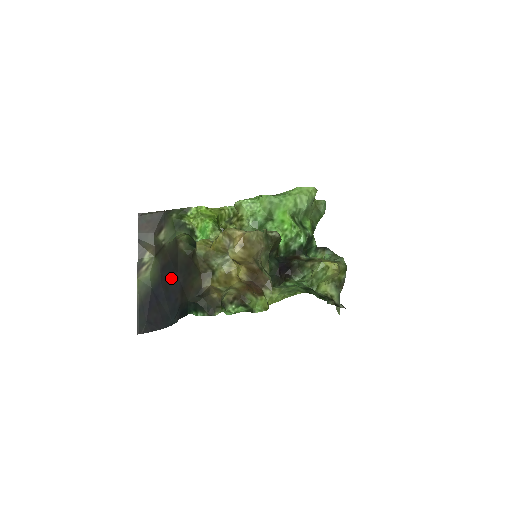
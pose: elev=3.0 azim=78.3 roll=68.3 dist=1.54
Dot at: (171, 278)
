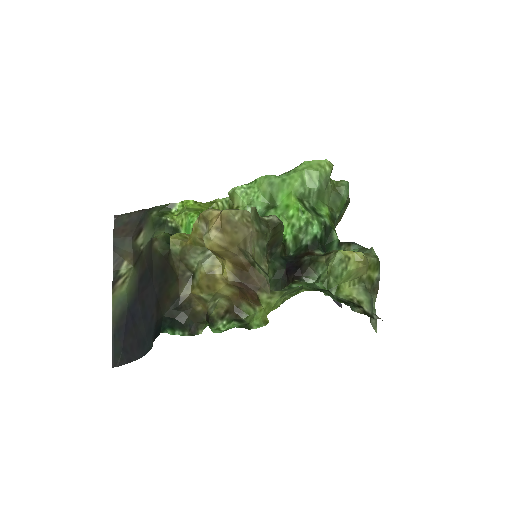
Dot at: (147, 289)
